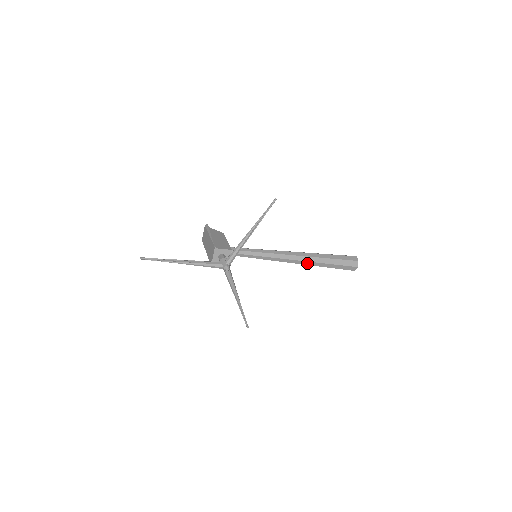
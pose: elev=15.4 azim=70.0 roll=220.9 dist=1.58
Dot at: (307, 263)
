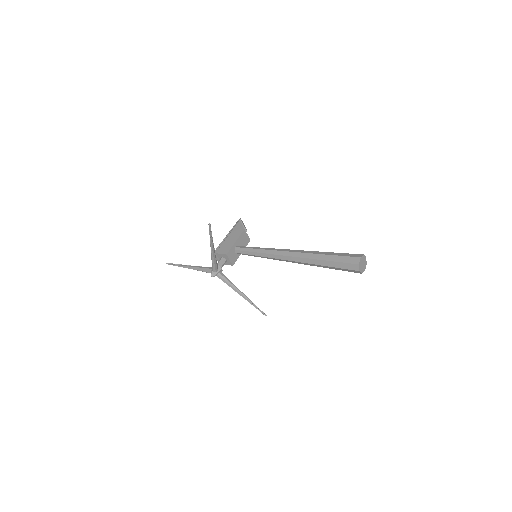
Dot at: (304, 263)
